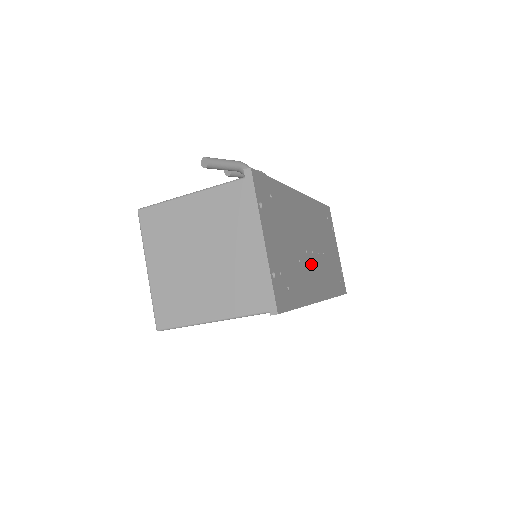
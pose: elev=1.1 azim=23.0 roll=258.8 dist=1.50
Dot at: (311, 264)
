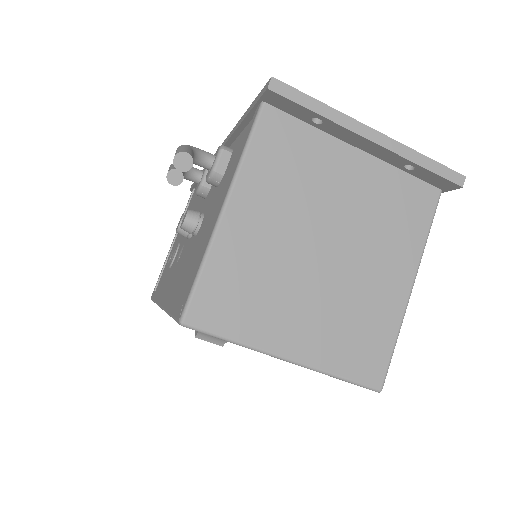
Dot at: occluded
